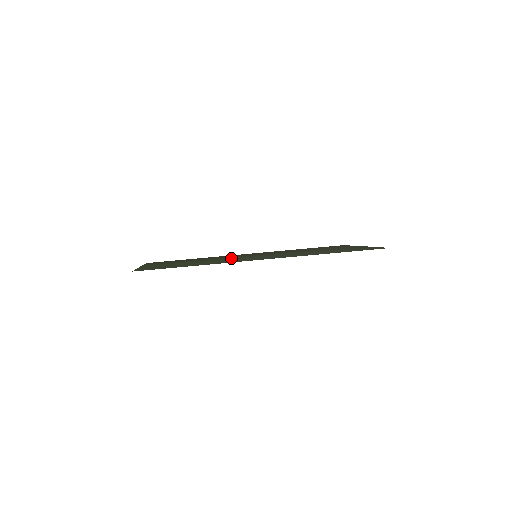
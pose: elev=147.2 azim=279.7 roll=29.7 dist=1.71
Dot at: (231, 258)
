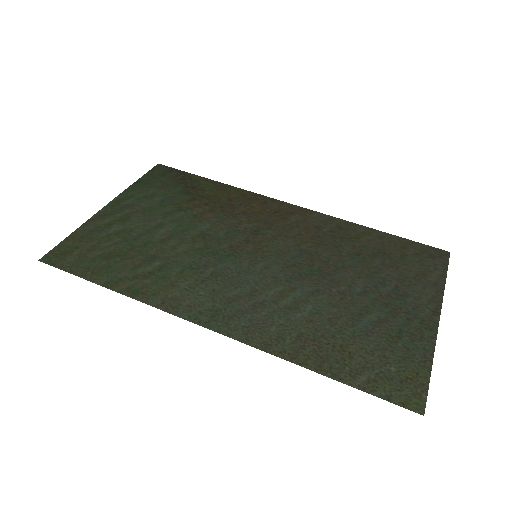
Dot at: (215, 249)
